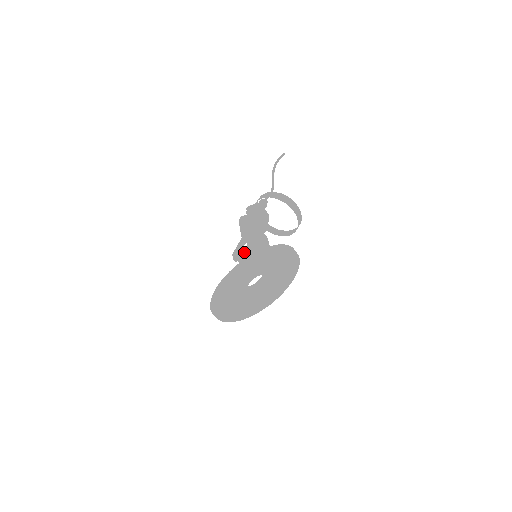
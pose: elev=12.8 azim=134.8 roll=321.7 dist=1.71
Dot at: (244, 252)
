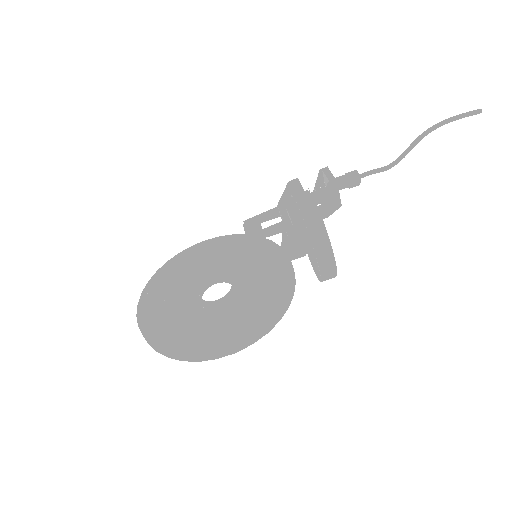
Dot at: (248, 237)
